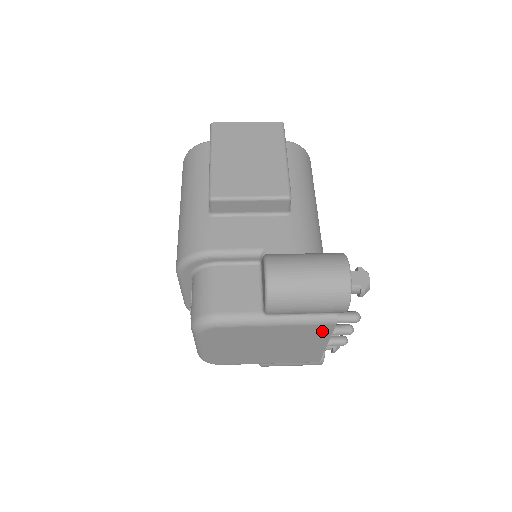
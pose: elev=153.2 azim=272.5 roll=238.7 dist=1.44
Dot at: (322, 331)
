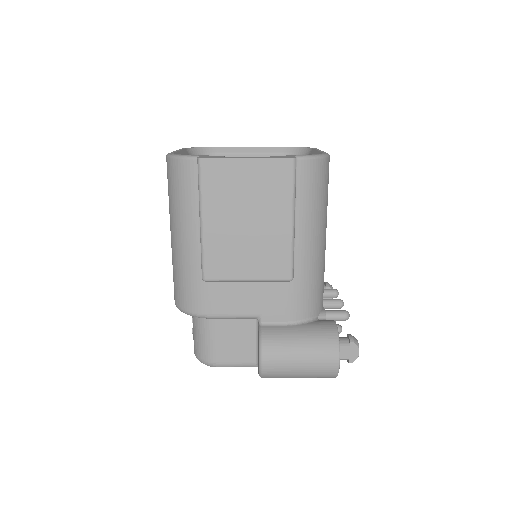
Dot at: occluded
